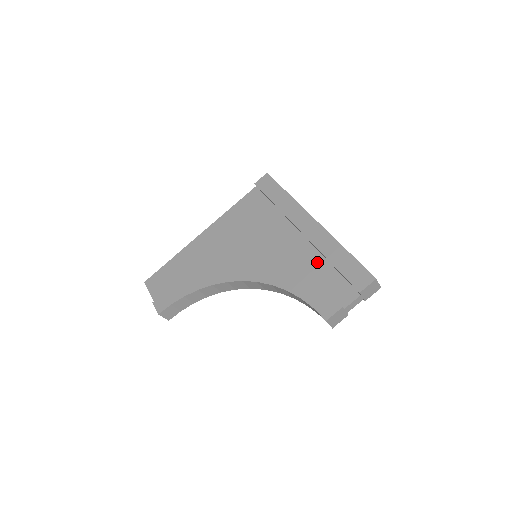
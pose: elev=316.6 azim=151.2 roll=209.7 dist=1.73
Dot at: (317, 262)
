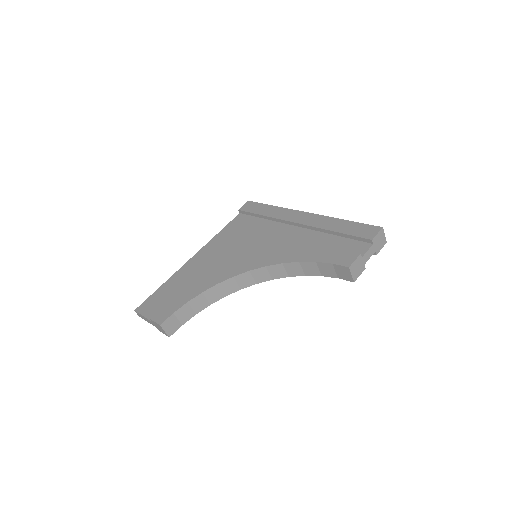
Dot at: (321, 238)
